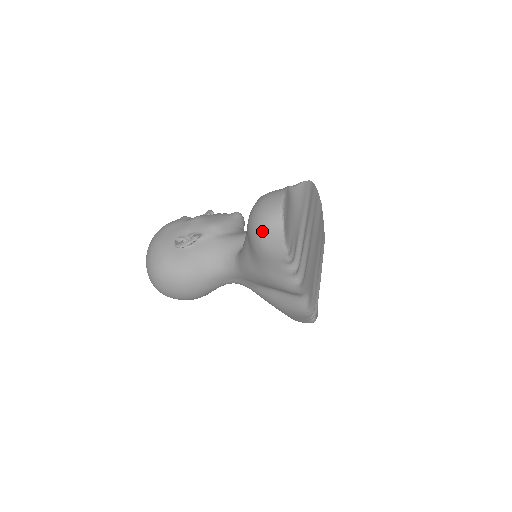
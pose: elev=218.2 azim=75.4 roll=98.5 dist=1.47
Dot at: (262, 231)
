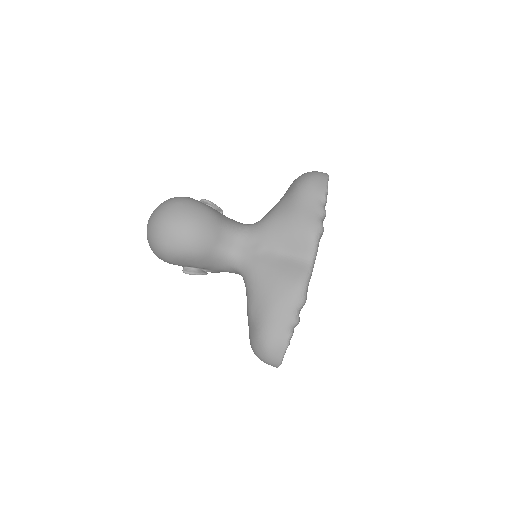
Dot at: (312, 173)
